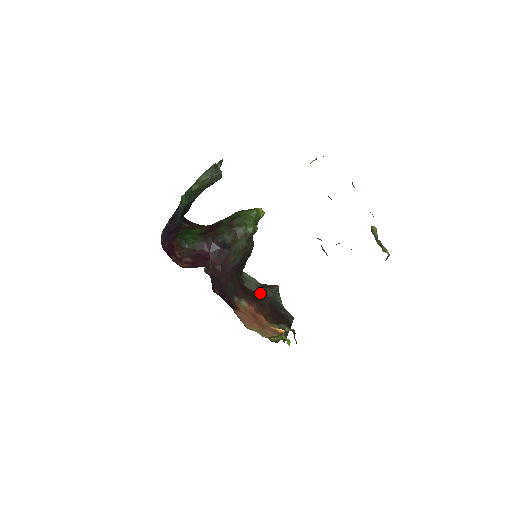
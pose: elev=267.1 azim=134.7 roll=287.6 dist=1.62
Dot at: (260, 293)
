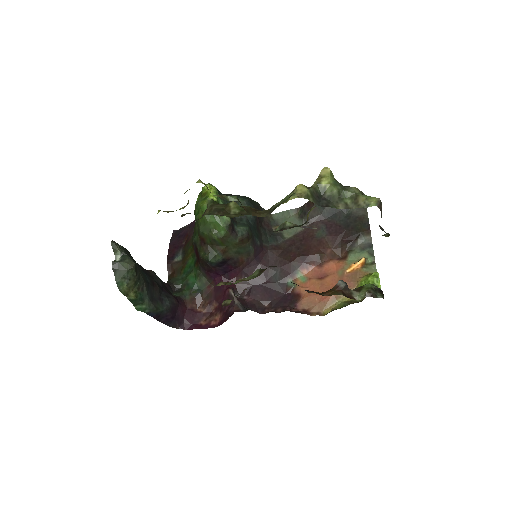
Dot at: (307, 224)
